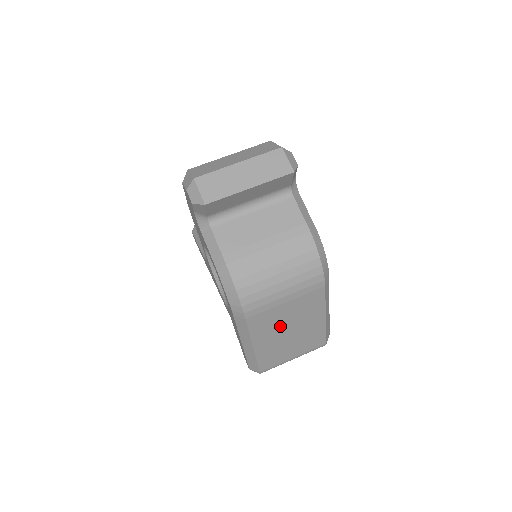
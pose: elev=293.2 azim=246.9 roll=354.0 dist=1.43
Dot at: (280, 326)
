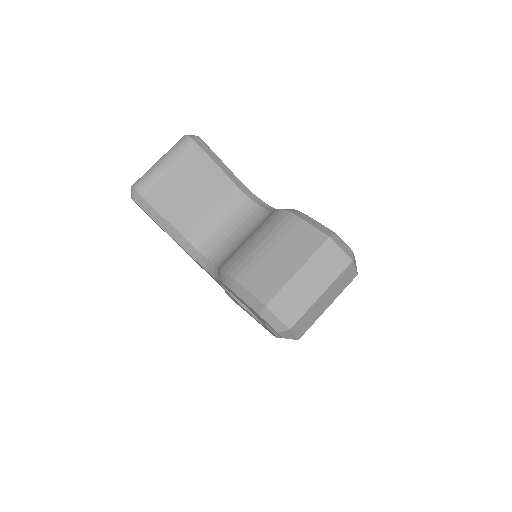
Dot at: occluded
